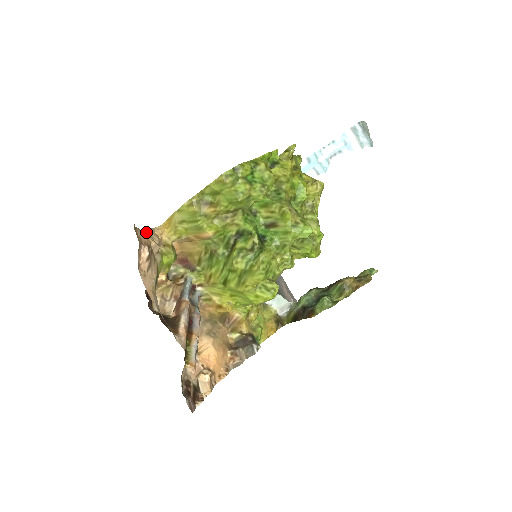
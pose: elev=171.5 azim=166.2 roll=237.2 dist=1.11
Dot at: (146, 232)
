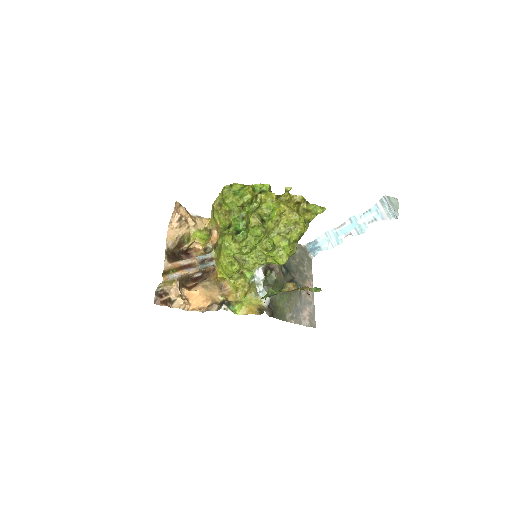
Dot at: (195, 215)
